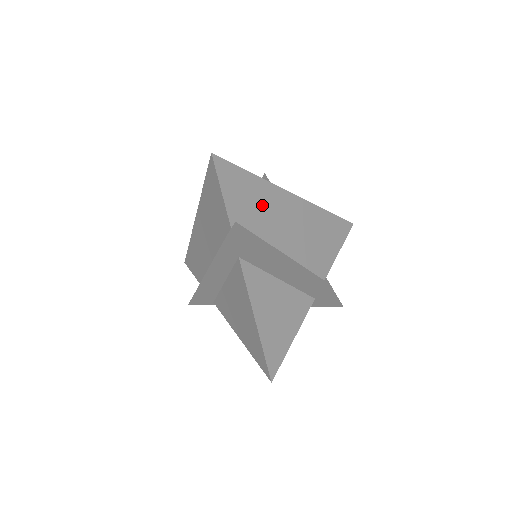
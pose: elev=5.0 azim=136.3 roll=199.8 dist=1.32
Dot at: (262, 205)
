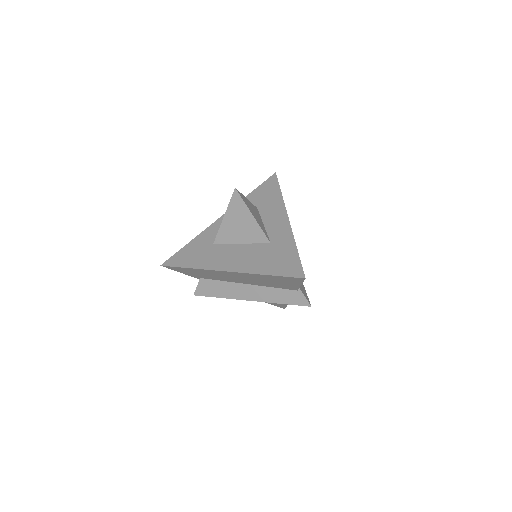
Dot at: occluded
